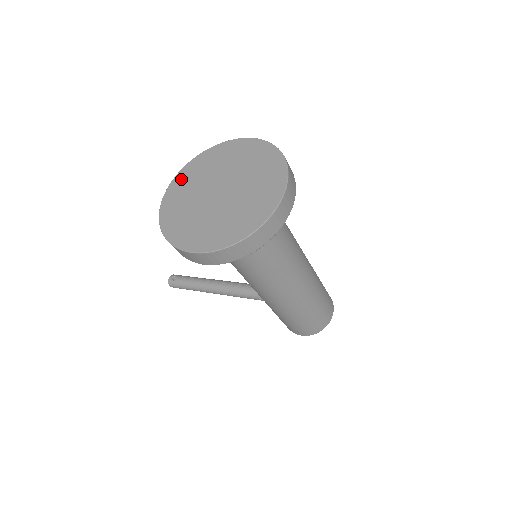
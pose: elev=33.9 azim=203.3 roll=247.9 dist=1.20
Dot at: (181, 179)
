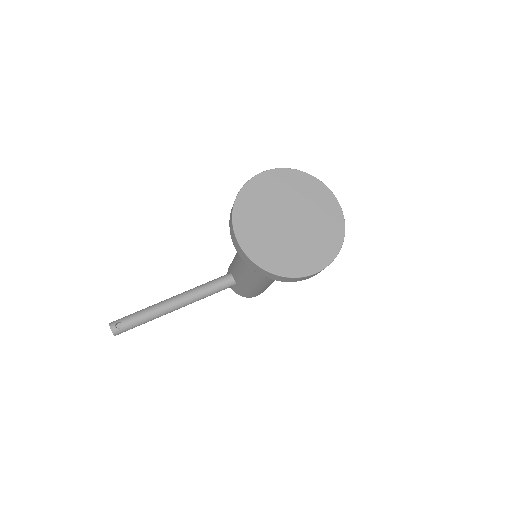
Dot at: (243, 226)
